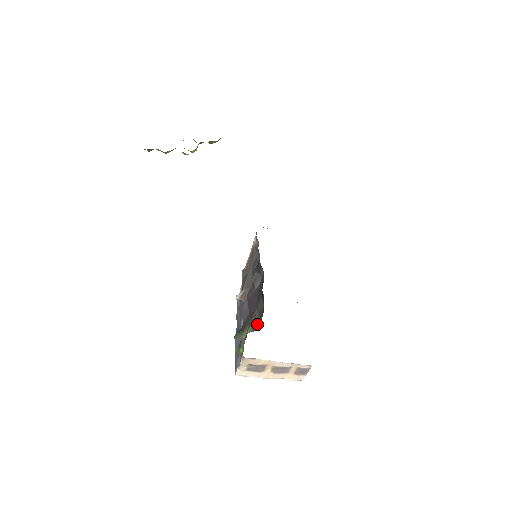
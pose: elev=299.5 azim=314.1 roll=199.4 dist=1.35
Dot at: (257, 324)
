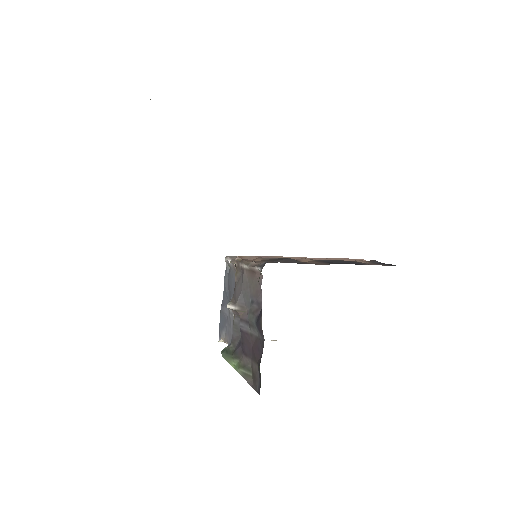
Dot at: (249, 377)
